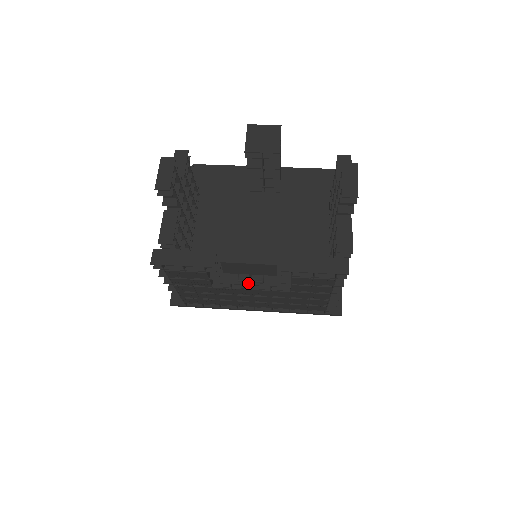
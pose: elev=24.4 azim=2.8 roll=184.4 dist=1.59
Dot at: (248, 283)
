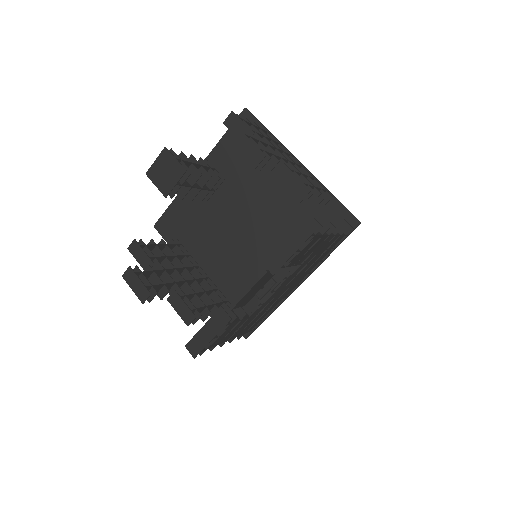
Dot at: (267, 293)
